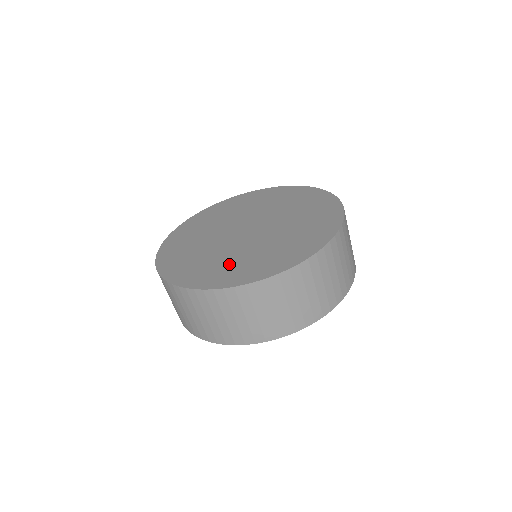
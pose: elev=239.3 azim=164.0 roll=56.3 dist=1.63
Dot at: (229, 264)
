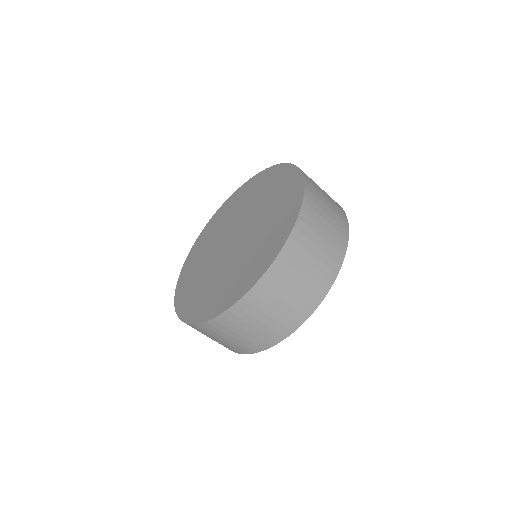
Dot at: (235, 276)
